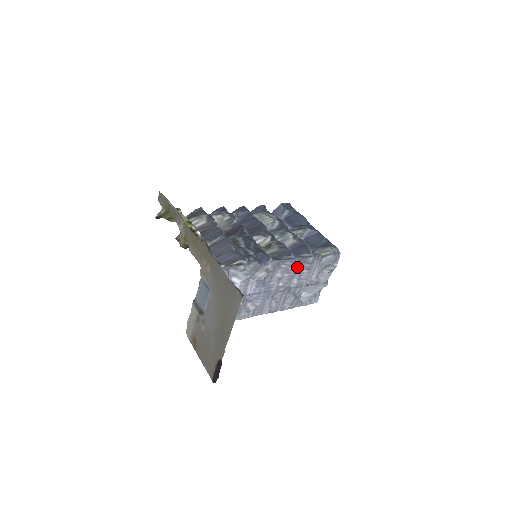
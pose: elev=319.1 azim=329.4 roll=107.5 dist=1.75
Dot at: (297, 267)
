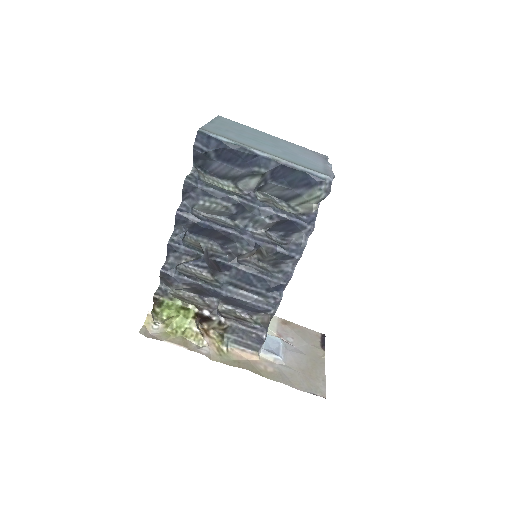
Dot at: occluded
